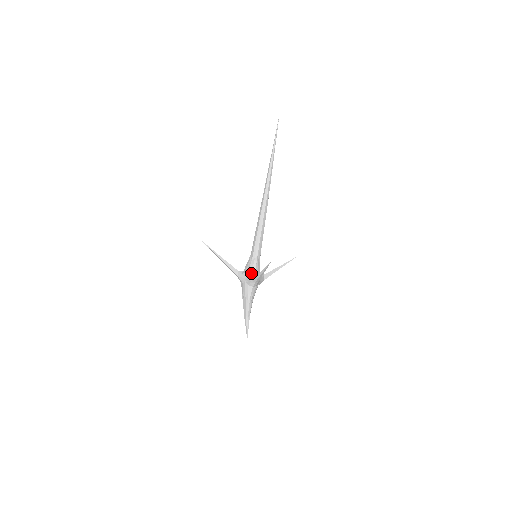
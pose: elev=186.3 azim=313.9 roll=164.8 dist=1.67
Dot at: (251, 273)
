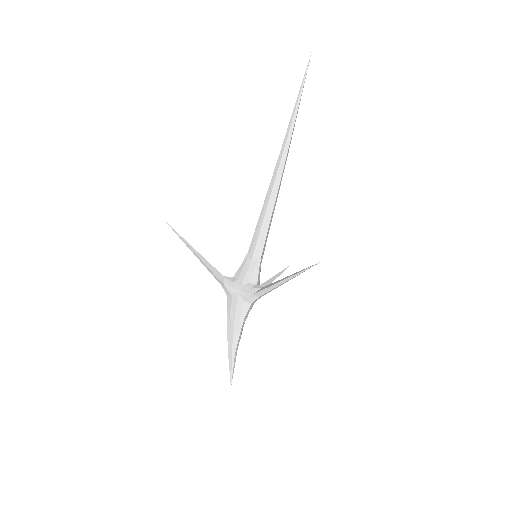
Dot at: (250, 282)
